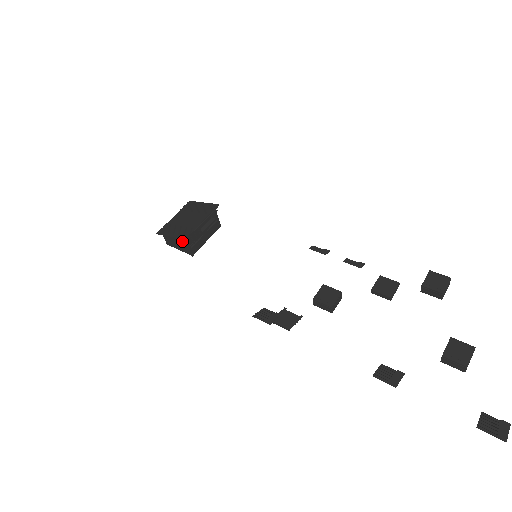
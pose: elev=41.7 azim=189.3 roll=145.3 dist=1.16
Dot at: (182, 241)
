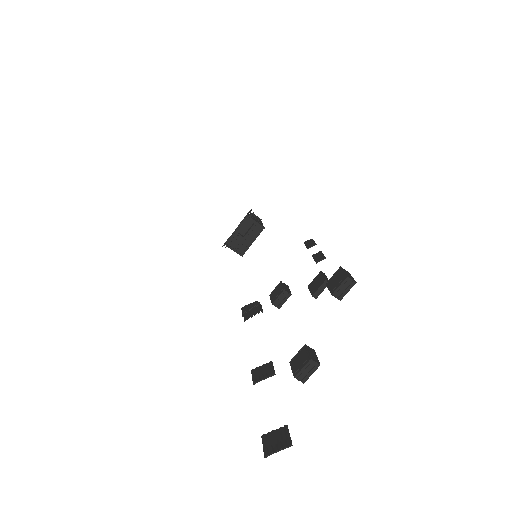
Dot at: occluded
